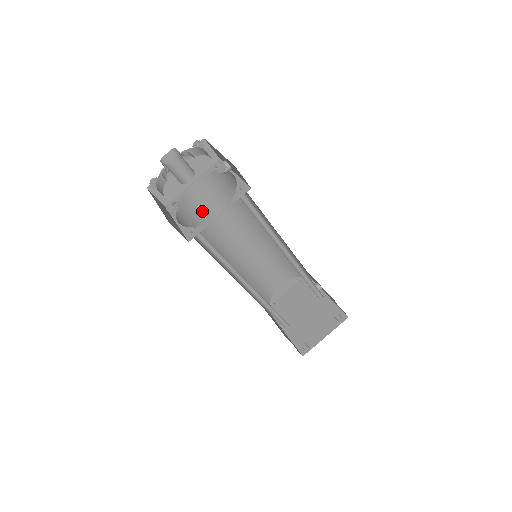
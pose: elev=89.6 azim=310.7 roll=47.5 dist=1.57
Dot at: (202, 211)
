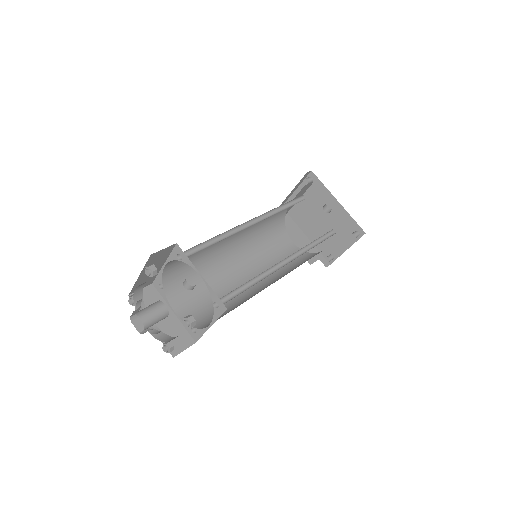
Dot at: occluded
